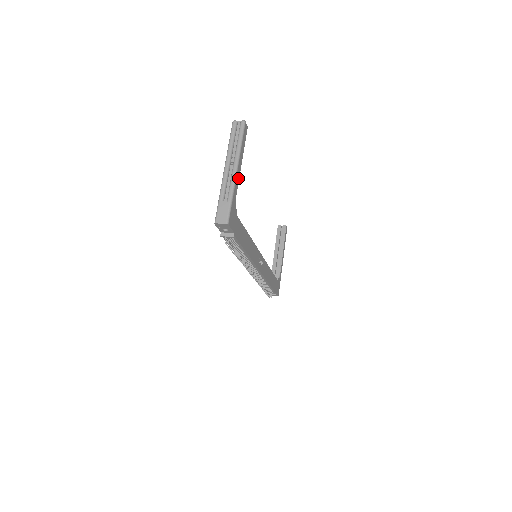
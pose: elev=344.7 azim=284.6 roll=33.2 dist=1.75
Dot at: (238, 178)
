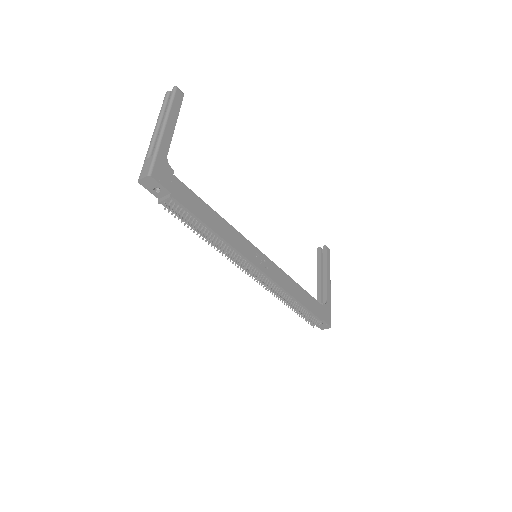
Dot at: (169, 136)
